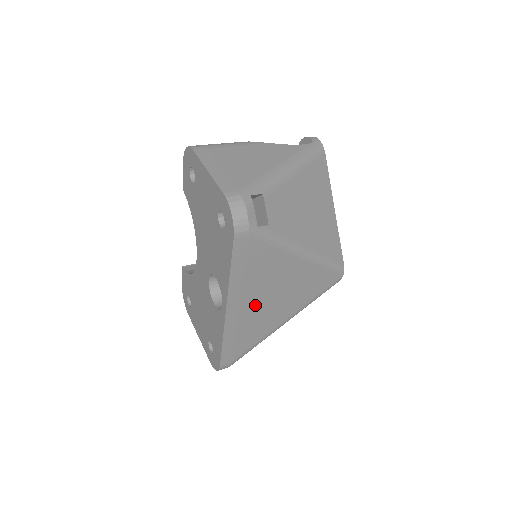
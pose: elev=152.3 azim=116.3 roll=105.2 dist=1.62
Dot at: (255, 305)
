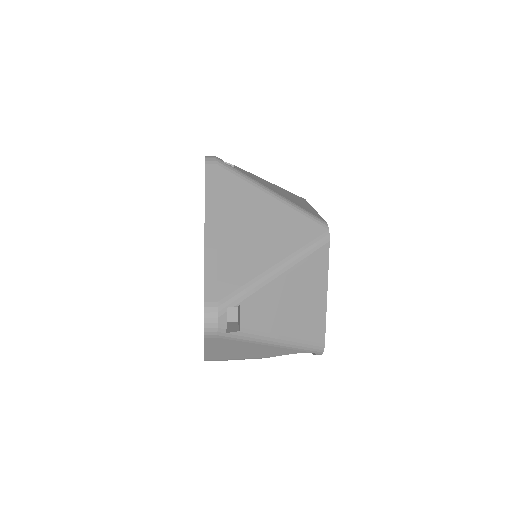
Dot at: (234, 230)
